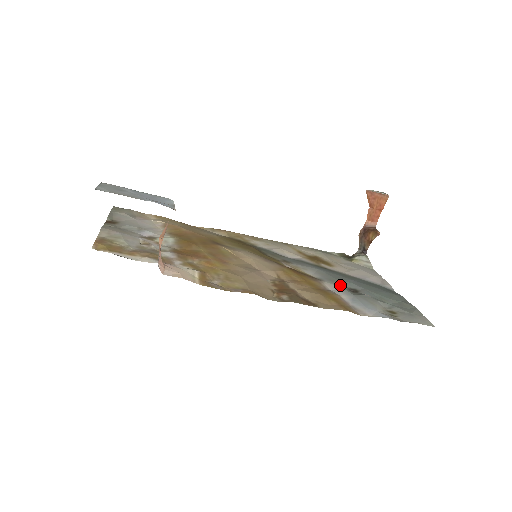
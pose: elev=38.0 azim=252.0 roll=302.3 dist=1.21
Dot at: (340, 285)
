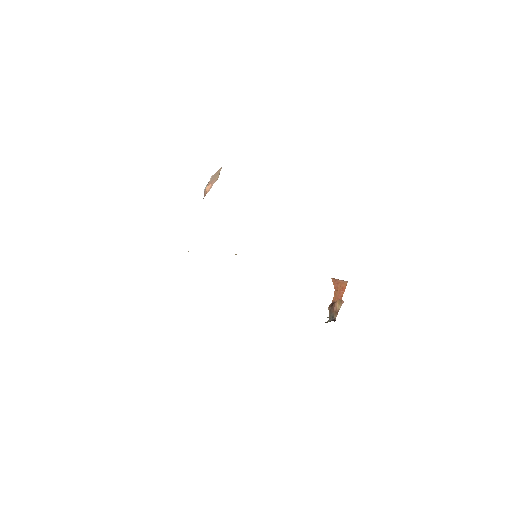
Dot at: occluded
